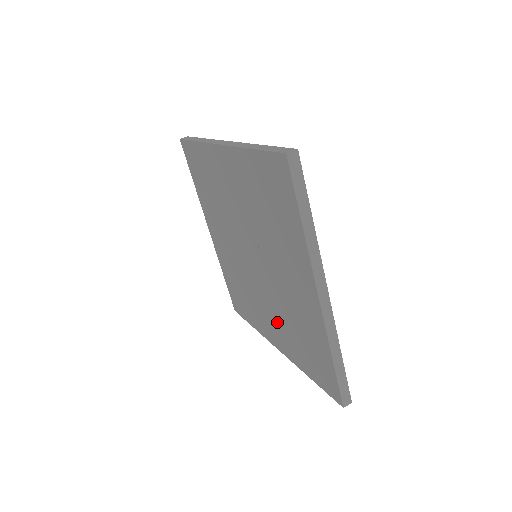
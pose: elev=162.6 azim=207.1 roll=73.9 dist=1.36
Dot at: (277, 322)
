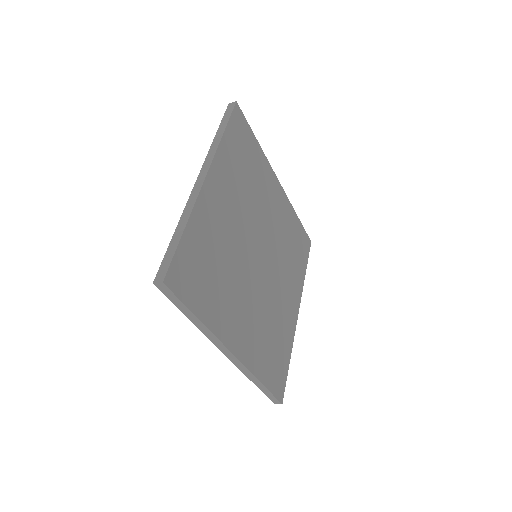
Dot at: occluded
